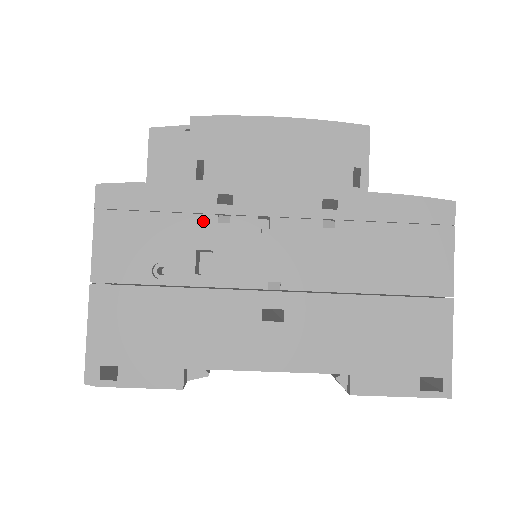
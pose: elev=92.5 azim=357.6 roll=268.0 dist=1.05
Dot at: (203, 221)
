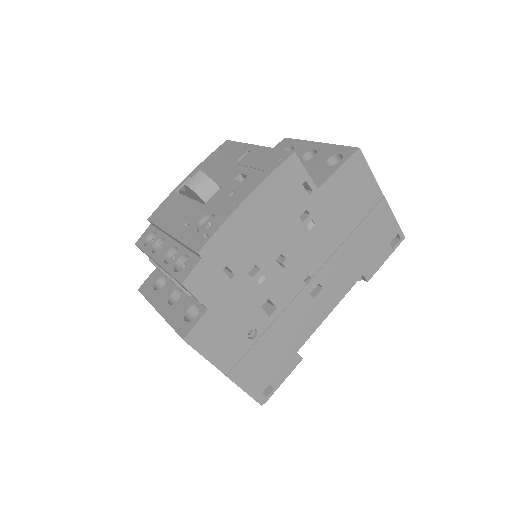
Dot at: (252, 292)
